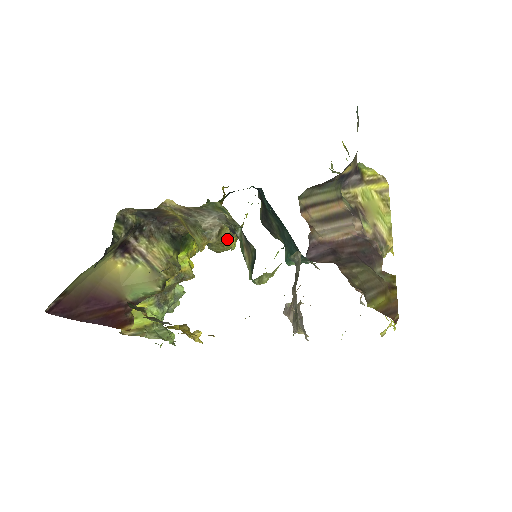
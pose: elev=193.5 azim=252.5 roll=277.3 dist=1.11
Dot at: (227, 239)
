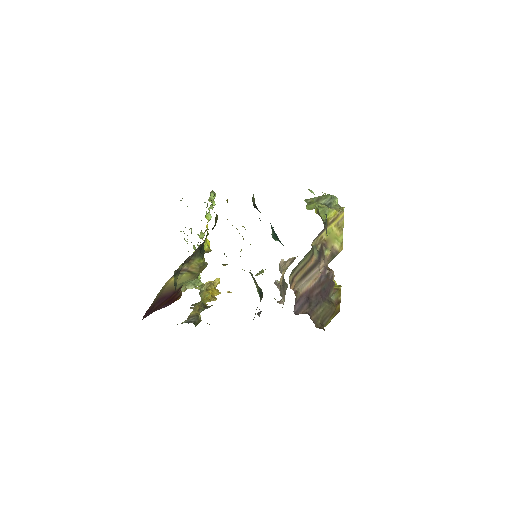
Dot at: occluded
